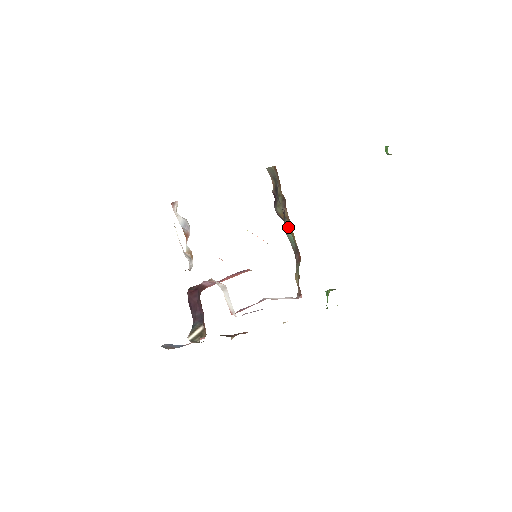
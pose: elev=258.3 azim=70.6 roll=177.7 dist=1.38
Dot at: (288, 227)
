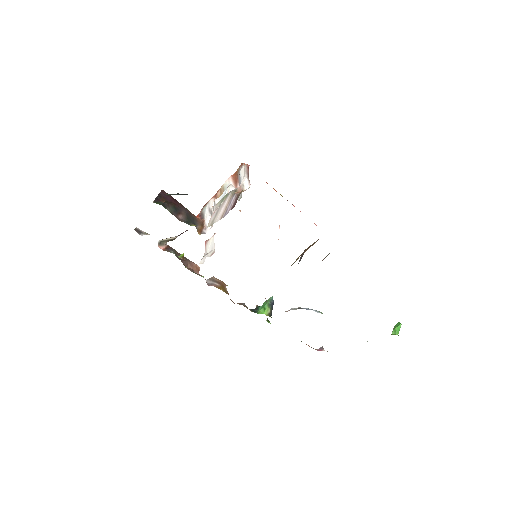
Dot at: occluded
